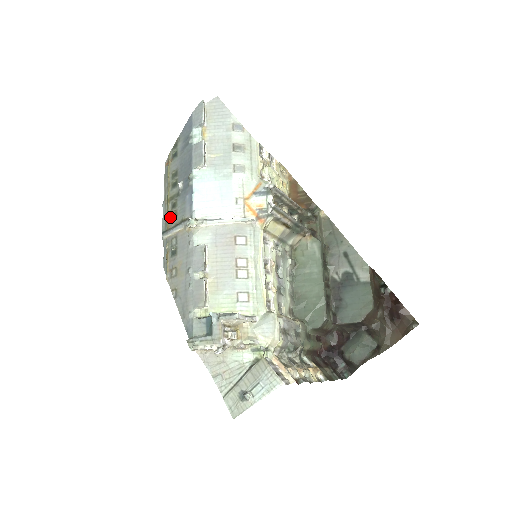
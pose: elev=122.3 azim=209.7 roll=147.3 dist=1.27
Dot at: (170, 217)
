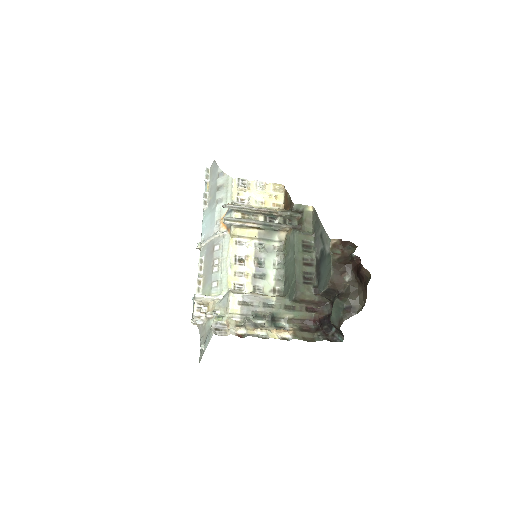
Dot at: occluded
